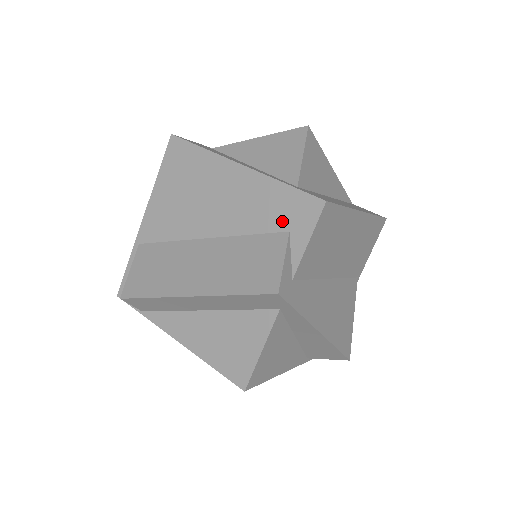
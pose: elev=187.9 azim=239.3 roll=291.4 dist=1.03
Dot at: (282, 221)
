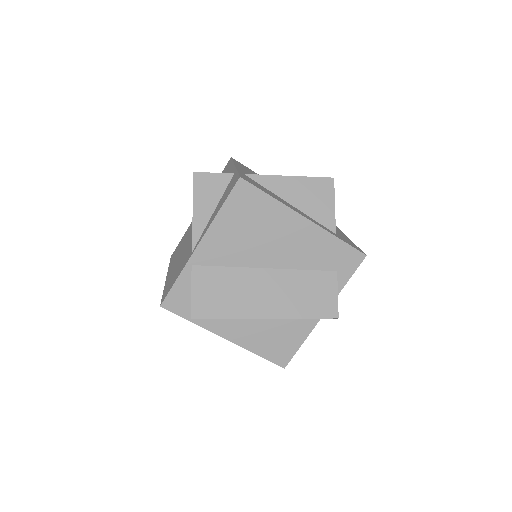
Dot at: (333, 264)
